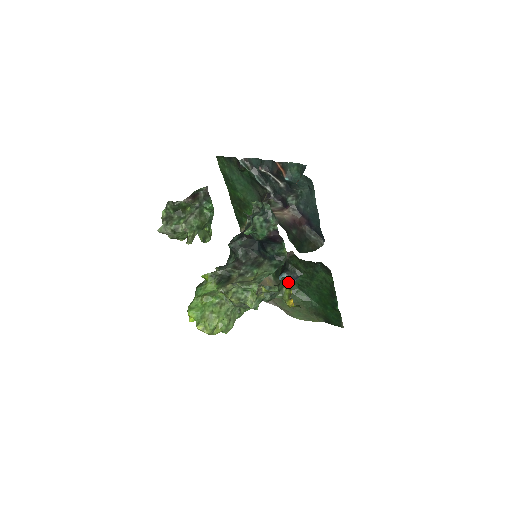
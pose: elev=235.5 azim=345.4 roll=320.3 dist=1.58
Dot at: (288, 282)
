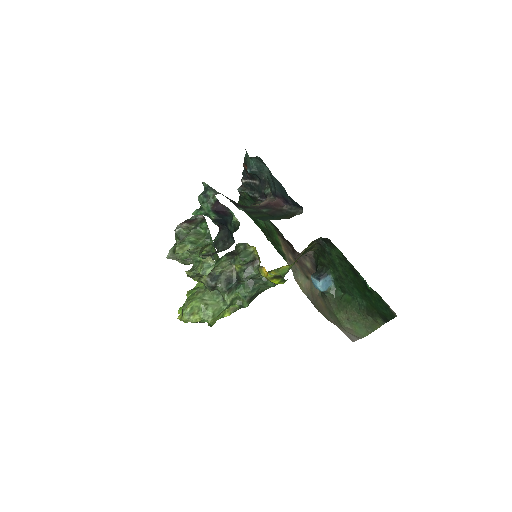
Dot at: (255, 251)
